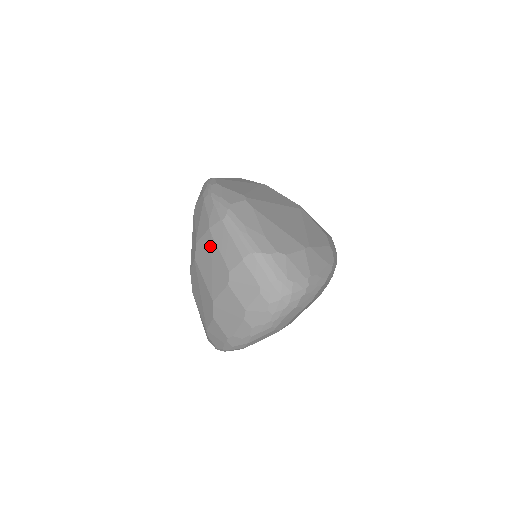
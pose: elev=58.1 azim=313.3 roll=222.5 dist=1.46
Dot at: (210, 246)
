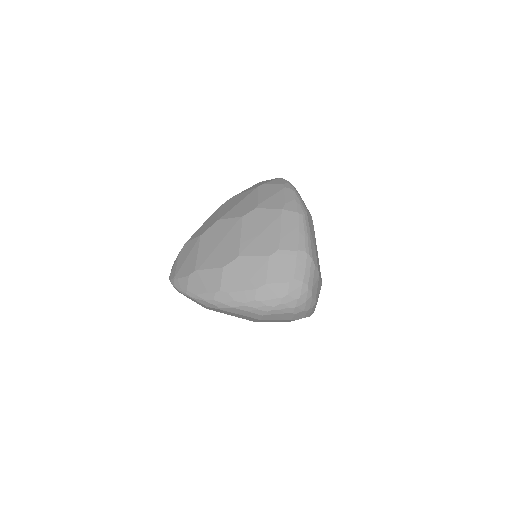
Dot at: (272, 220)
